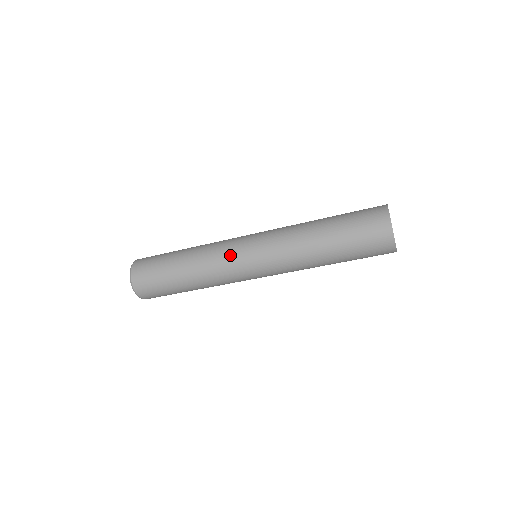
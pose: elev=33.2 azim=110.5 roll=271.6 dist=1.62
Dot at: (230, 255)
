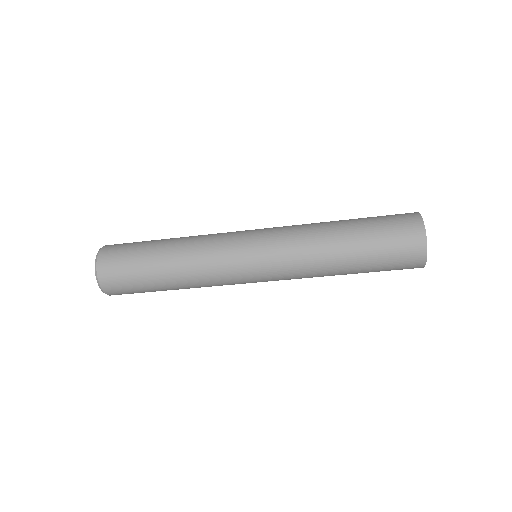
Dot at: (229, 262)
